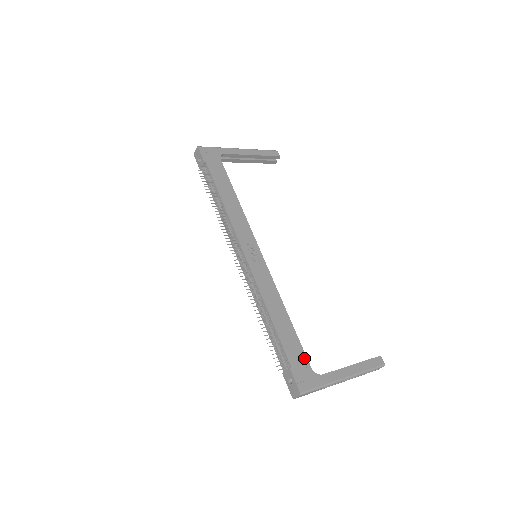
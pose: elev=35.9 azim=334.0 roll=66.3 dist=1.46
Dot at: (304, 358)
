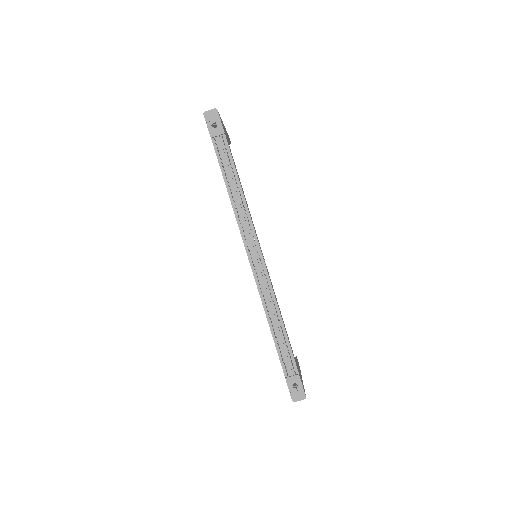
Dot at: occluded
